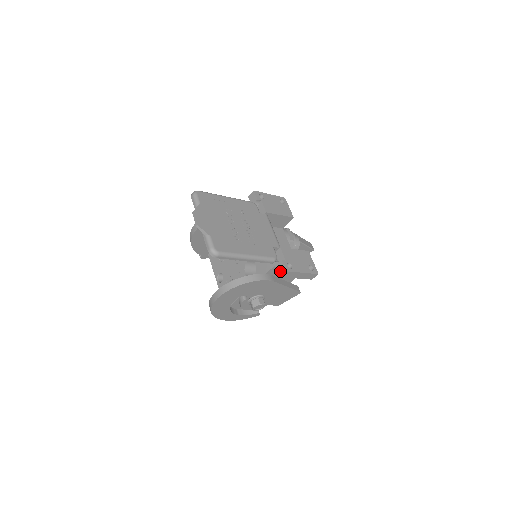
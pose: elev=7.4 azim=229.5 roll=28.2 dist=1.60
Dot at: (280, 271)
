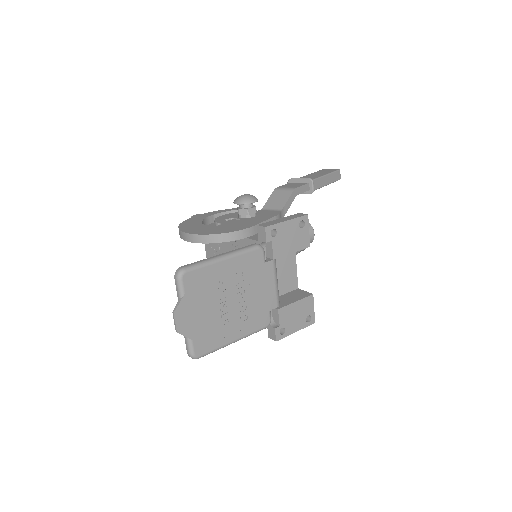
Dot at: (270, 334)
